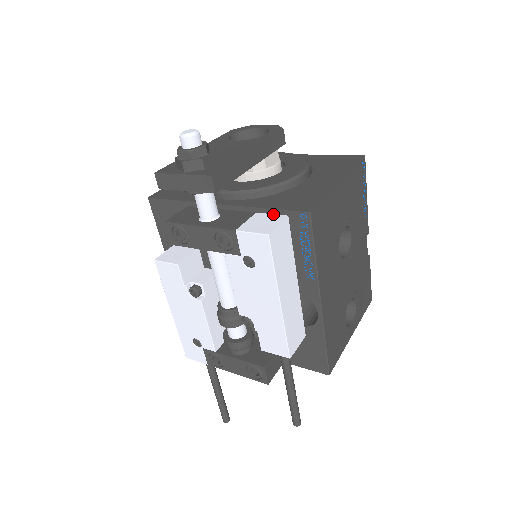
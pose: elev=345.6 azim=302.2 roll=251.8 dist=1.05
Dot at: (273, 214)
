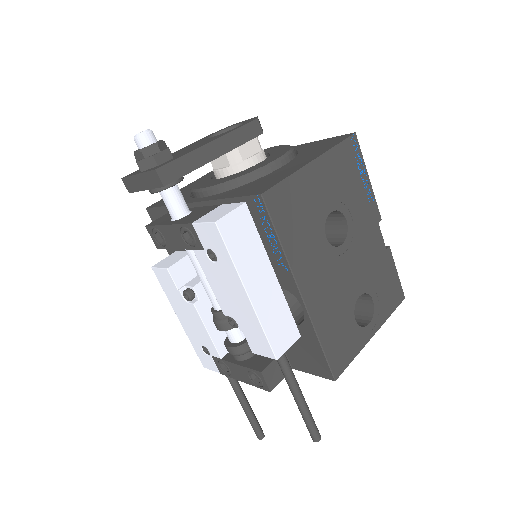
Dot at: (234, 203)
